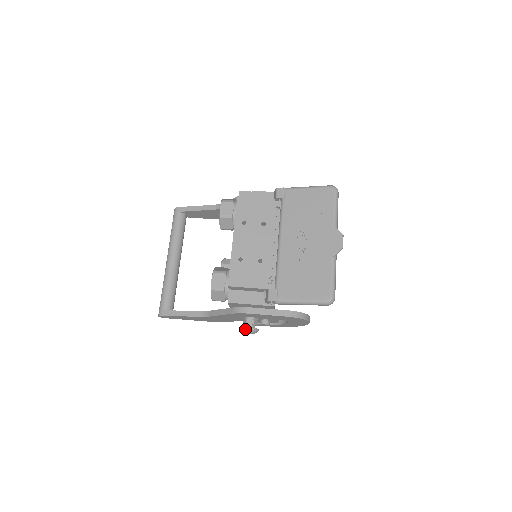
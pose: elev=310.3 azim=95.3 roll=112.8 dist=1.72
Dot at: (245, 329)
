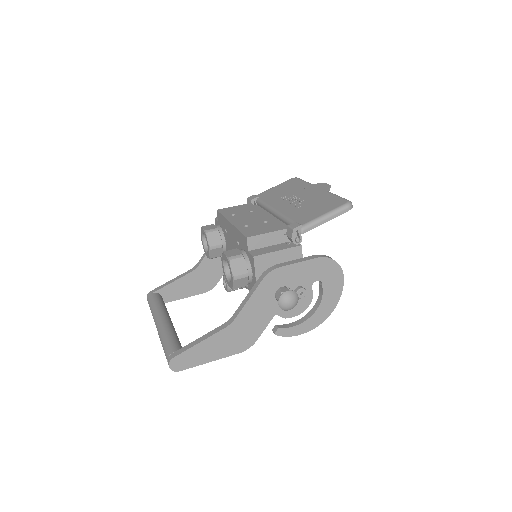
Dot at: (284, 295)
